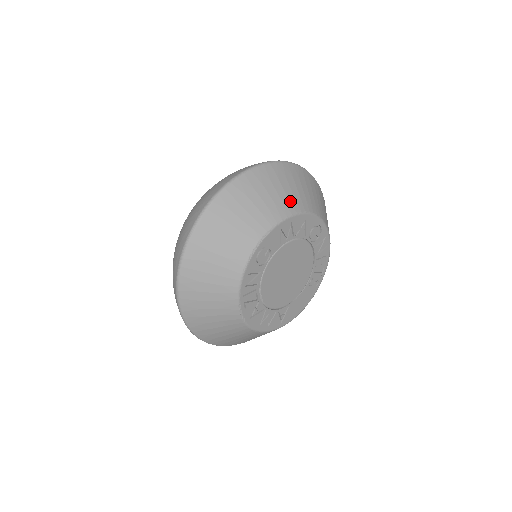
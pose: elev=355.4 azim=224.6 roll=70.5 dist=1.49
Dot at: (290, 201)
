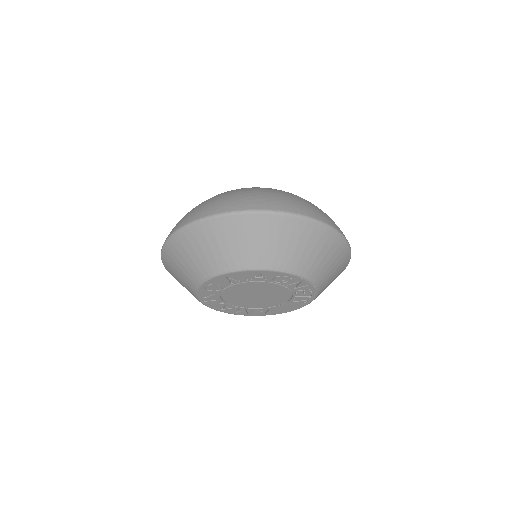
Dot at: (241, 257)
